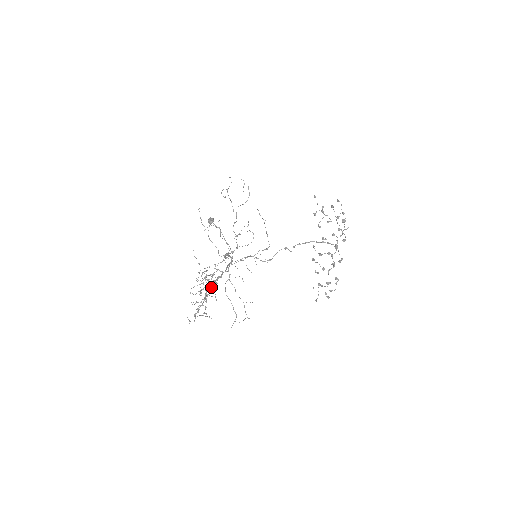
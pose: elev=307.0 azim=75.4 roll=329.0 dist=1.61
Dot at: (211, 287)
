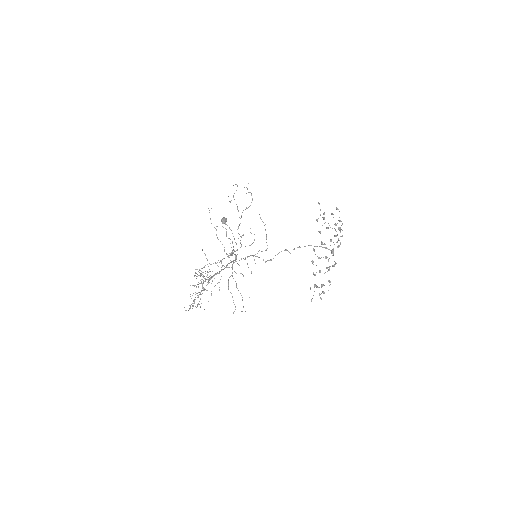
Dot at: (207, 282)
